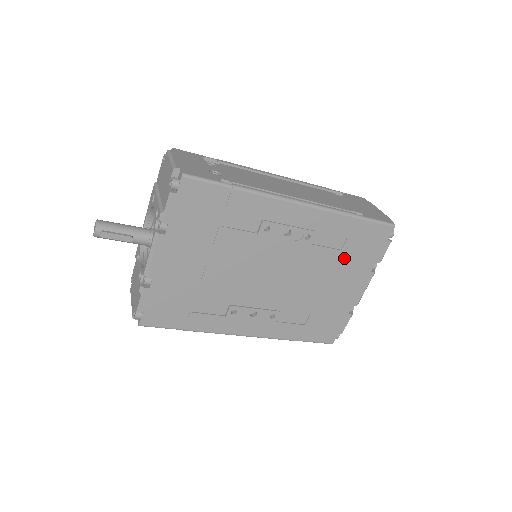
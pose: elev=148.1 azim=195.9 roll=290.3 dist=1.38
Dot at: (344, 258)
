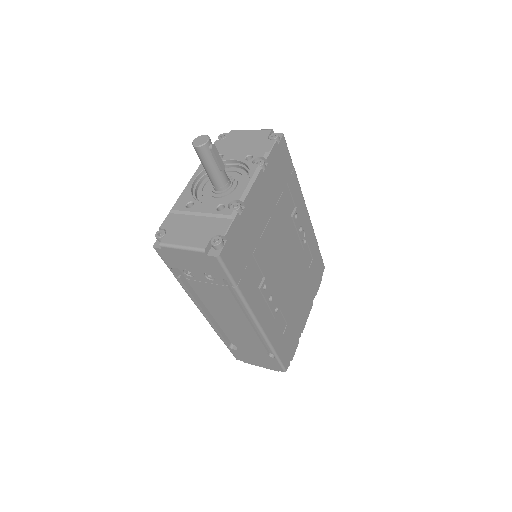
Dot at: (308, 277)
